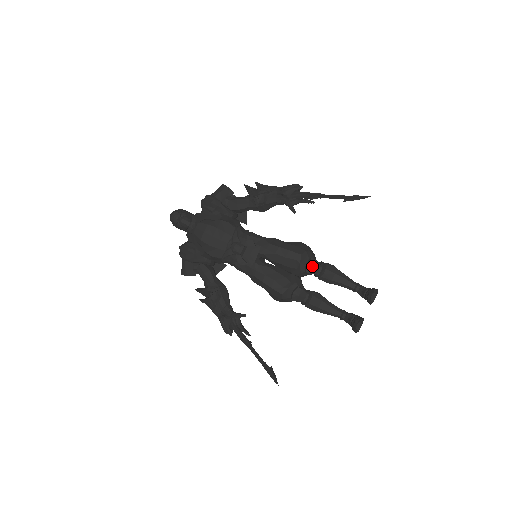
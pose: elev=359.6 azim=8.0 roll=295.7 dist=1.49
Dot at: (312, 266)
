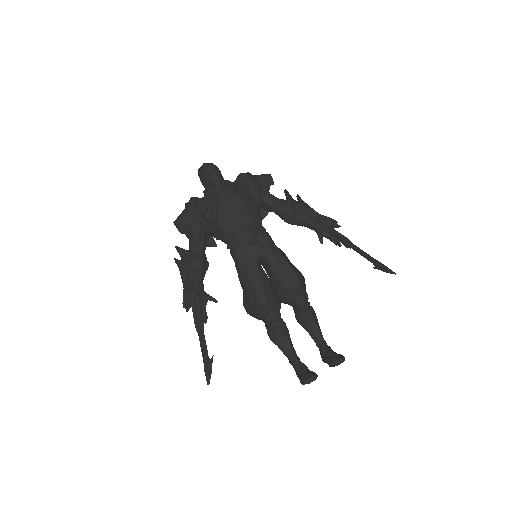
Dot at: (303, 299)
